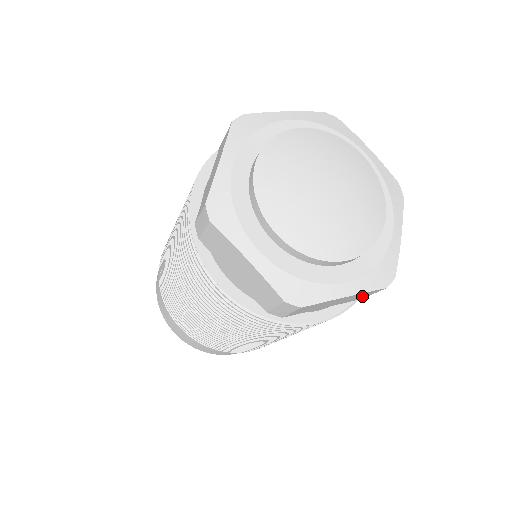
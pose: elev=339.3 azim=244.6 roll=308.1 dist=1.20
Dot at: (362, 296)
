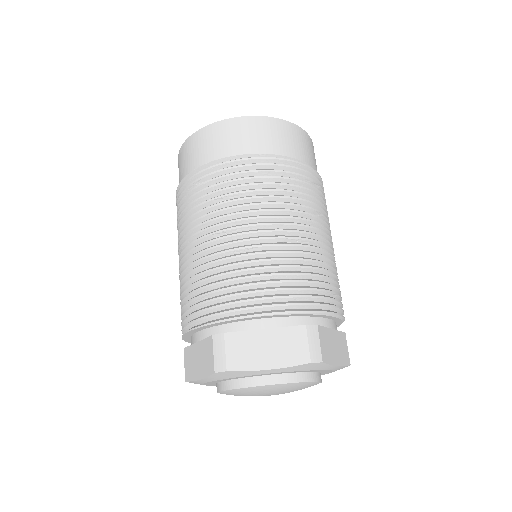
Dot at: occluded
